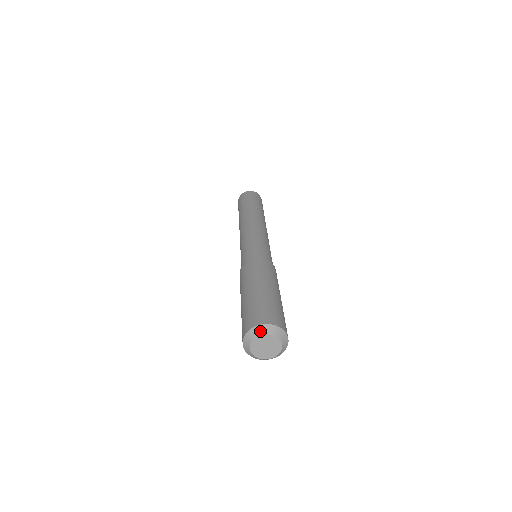
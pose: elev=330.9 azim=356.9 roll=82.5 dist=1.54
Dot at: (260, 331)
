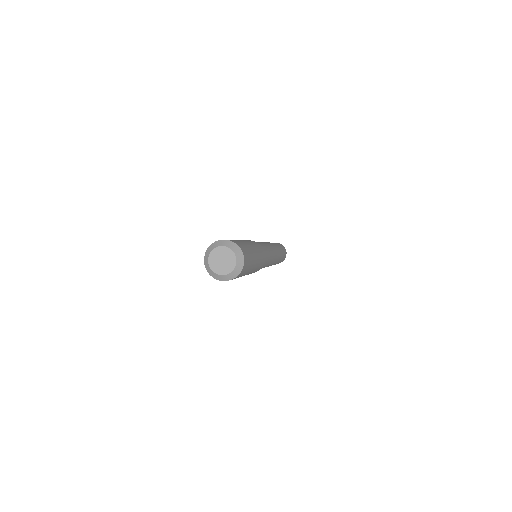
Dot at: (207, 254)
